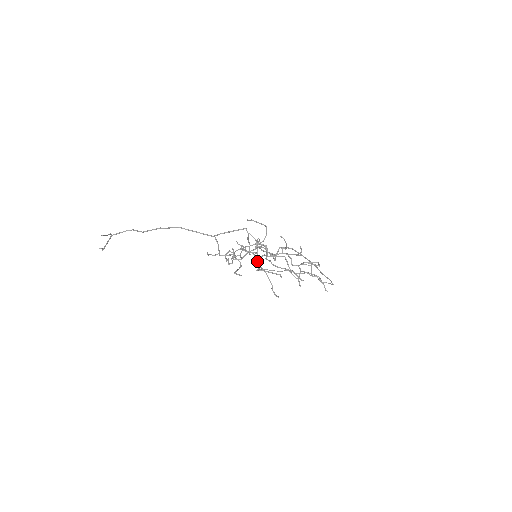
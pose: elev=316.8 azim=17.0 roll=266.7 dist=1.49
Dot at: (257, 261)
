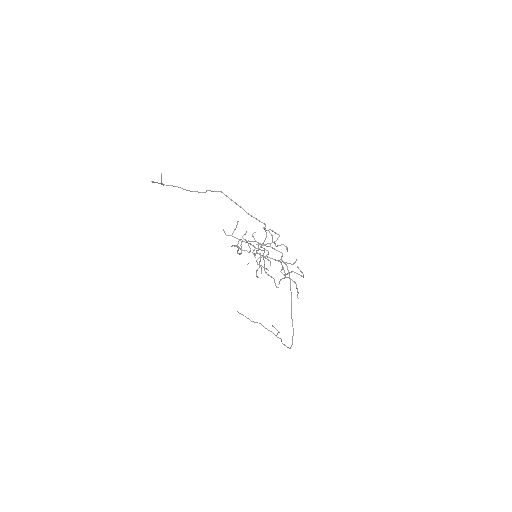
Dot at: (258, 250)
